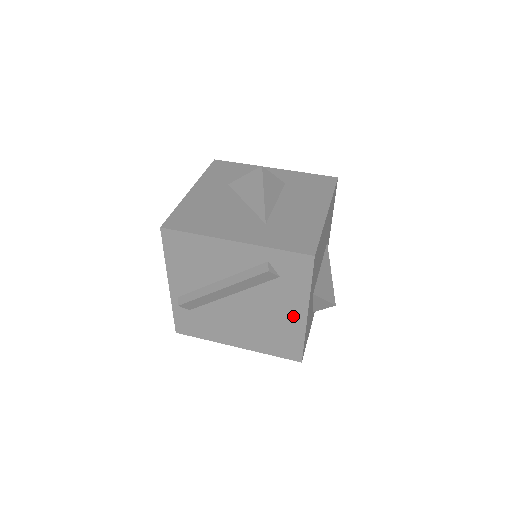
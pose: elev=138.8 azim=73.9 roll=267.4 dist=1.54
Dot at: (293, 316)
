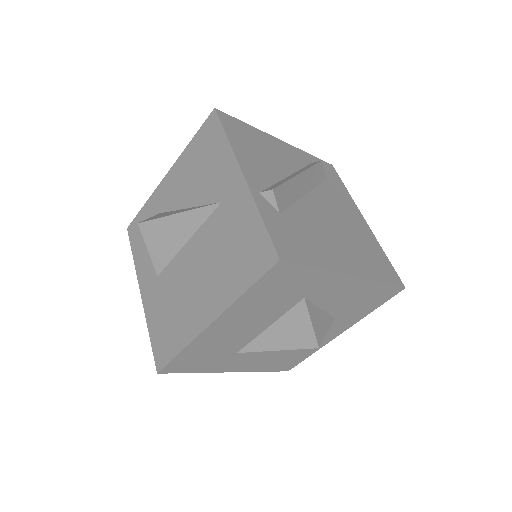
Dot at: (359, 222)
